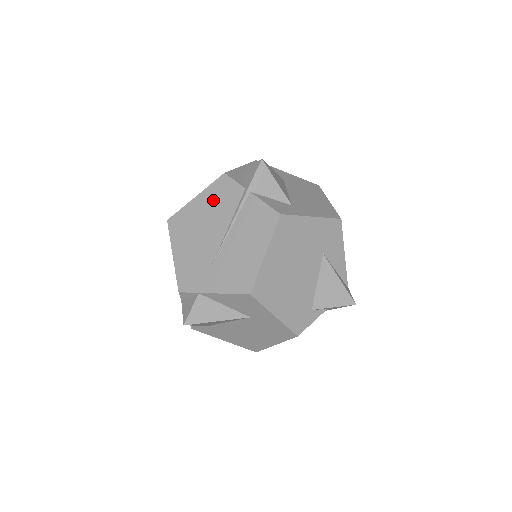
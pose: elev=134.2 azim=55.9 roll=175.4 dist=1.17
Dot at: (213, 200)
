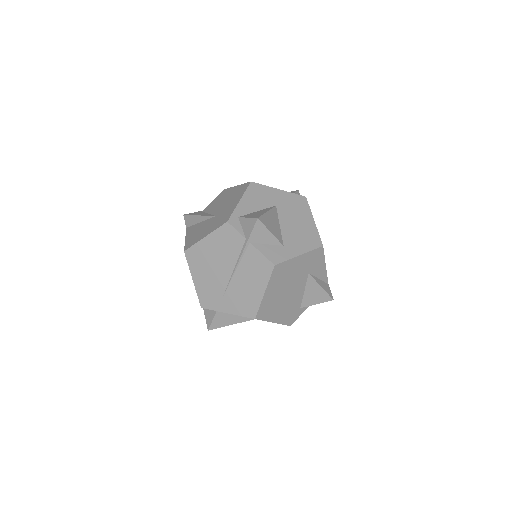
Dot at: (220, 243)
